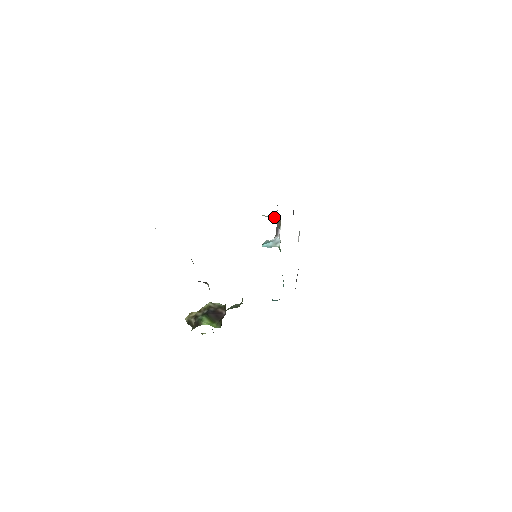
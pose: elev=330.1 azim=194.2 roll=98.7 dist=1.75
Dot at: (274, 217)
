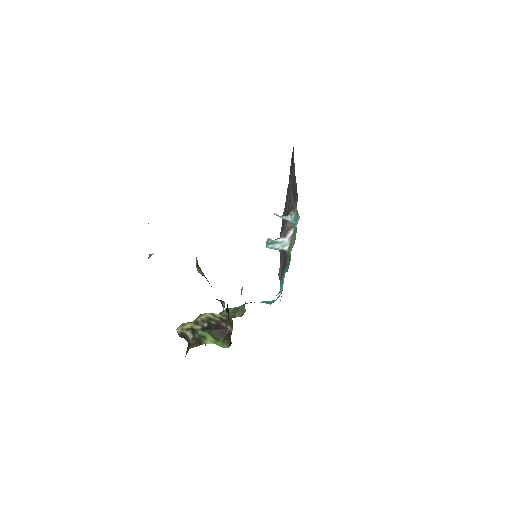
Dot at: (289, 219)
